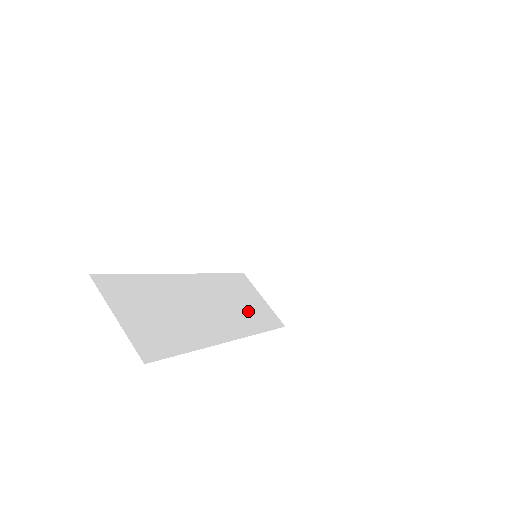
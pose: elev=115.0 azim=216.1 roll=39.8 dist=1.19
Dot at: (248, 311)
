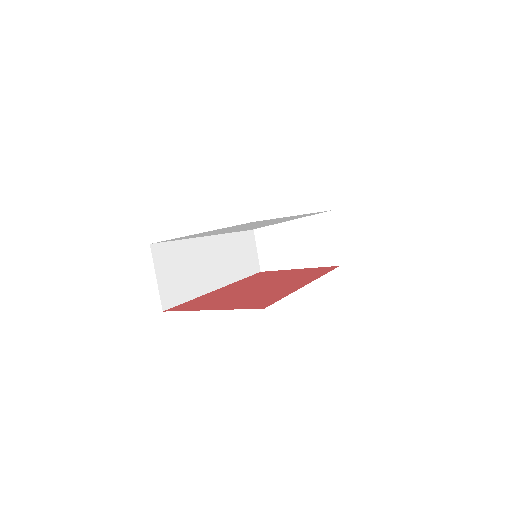
Dot at: (240, 261)
